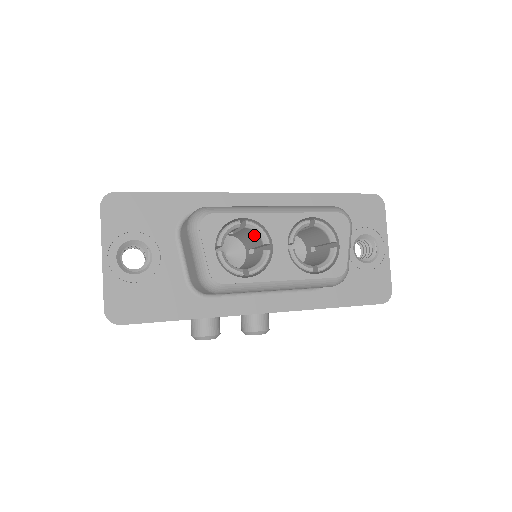
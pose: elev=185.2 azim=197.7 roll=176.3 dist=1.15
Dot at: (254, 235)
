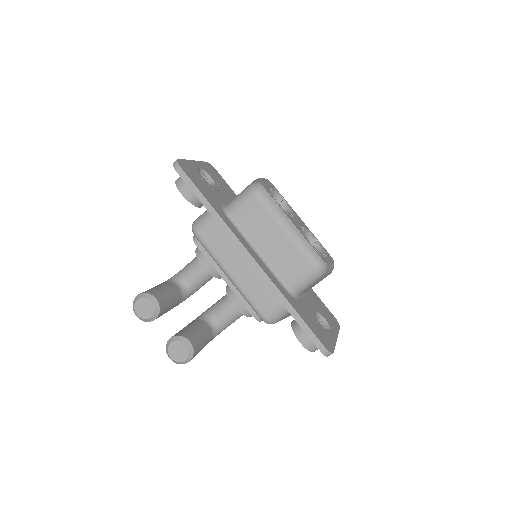
Dot at: occluded
